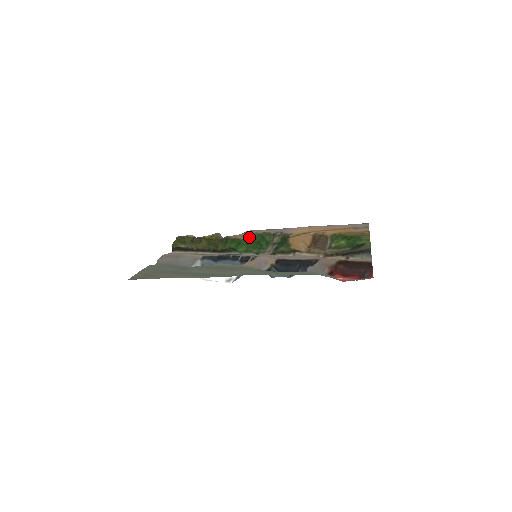
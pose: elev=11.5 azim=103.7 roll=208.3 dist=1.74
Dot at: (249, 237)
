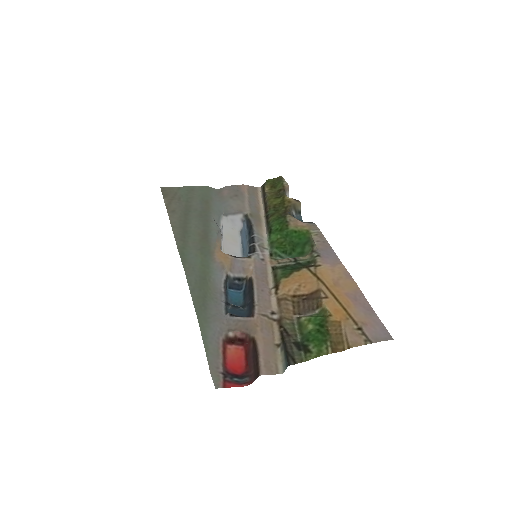
Dot at: (299, 232)
